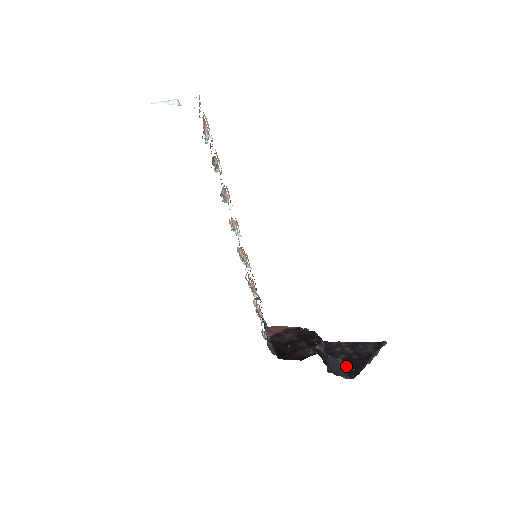
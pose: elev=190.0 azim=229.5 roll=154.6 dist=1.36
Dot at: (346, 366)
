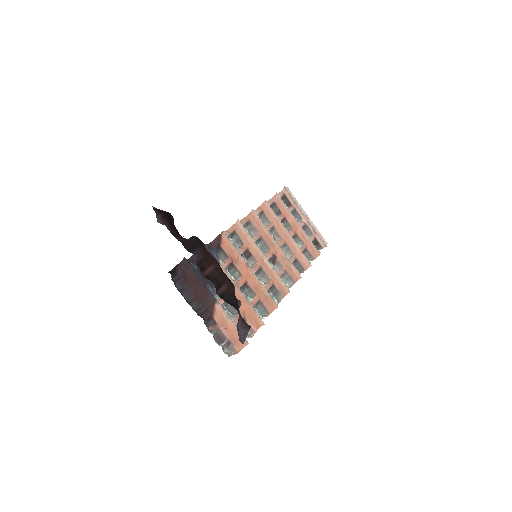
Dot at: occluded
